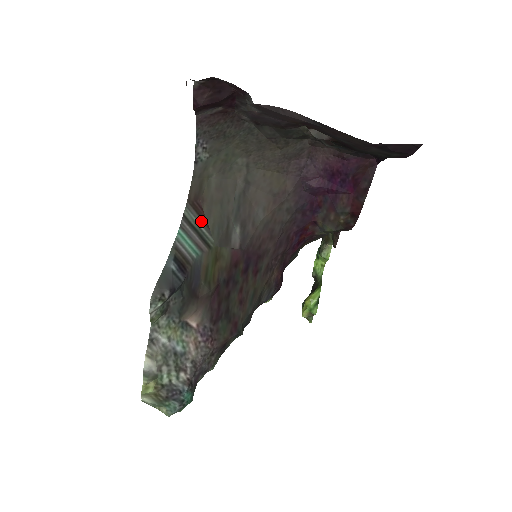
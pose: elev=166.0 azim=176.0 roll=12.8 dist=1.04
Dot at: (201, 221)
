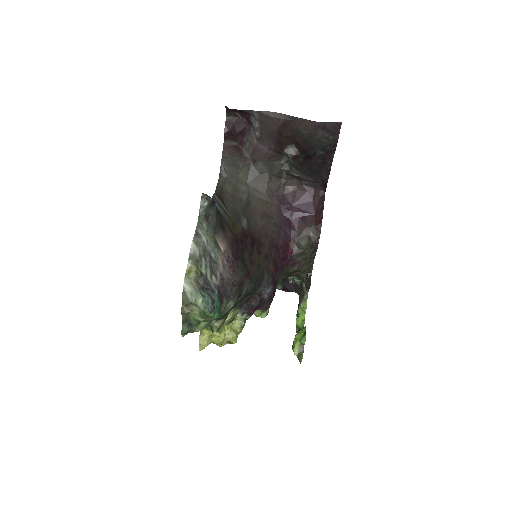
Dot at: (223, 205)
